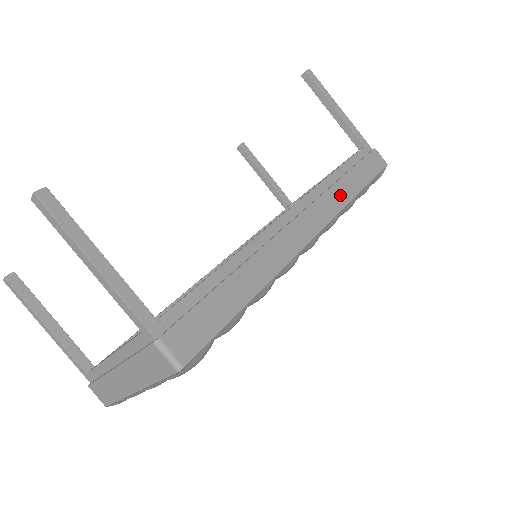
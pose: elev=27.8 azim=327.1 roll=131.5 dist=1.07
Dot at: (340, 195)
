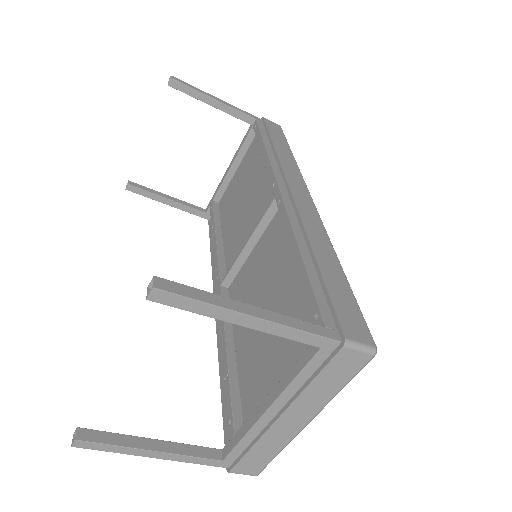
Dot at: (288, 162)
